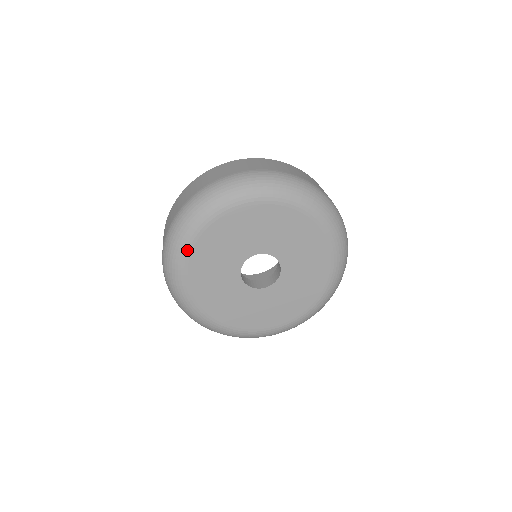
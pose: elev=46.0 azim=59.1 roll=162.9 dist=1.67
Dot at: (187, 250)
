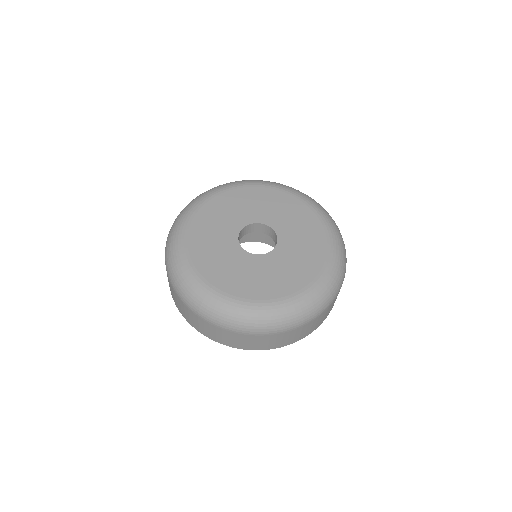
Dot at: (183, 241)
